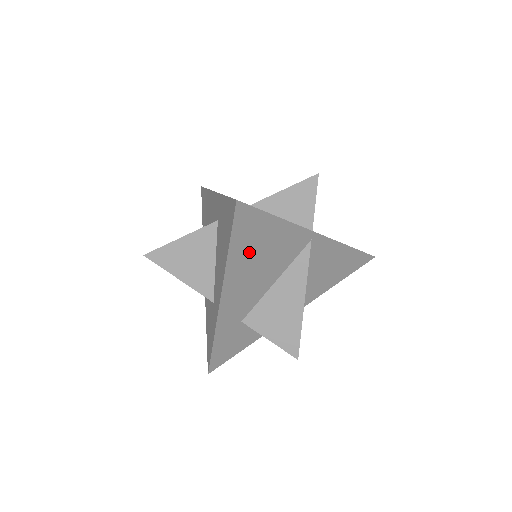
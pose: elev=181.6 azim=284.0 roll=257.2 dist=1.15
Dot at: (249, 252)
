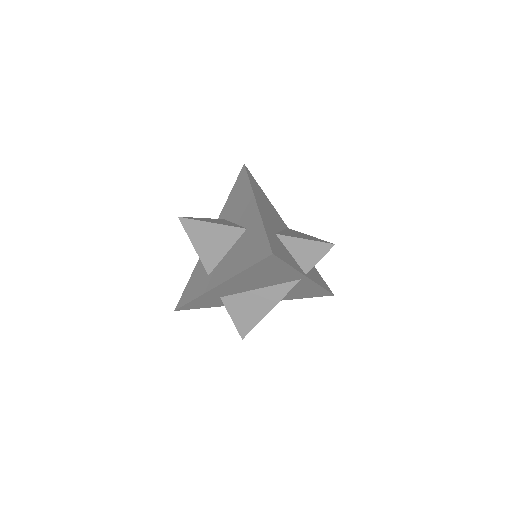
Dot at: (259, 193)
